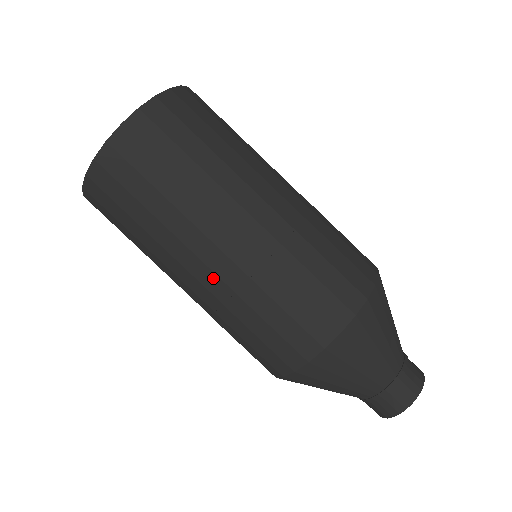
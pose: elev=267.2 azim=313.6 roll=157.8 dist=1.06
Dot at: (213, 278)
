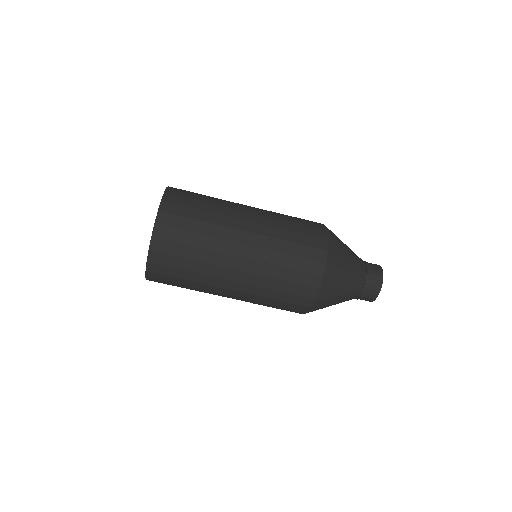
Dot at: (240, 293)
